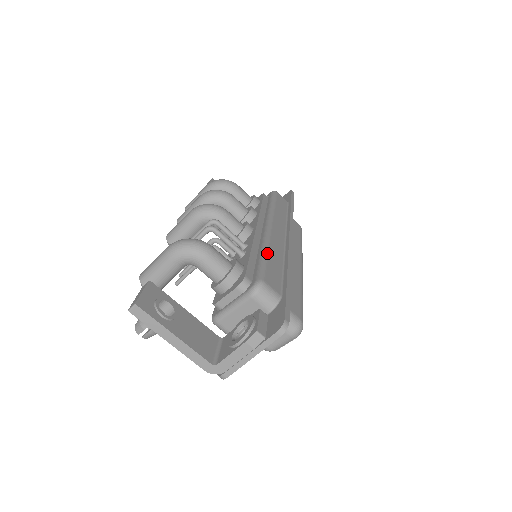
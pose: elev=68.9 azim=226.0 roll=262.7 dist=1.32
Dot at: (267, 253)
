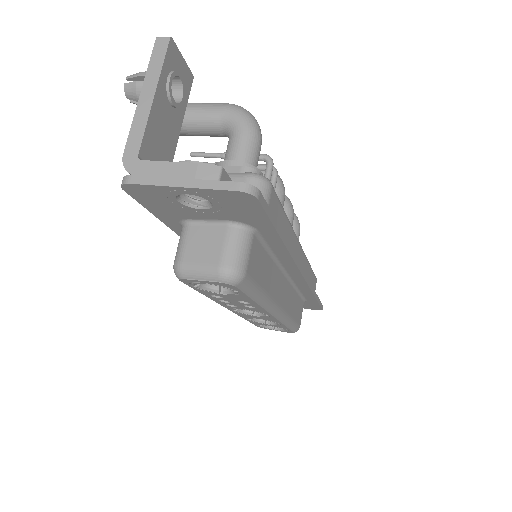
Dot at: (287, 217)
